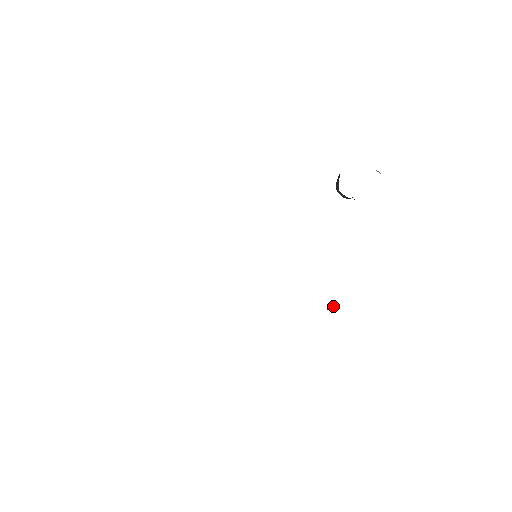
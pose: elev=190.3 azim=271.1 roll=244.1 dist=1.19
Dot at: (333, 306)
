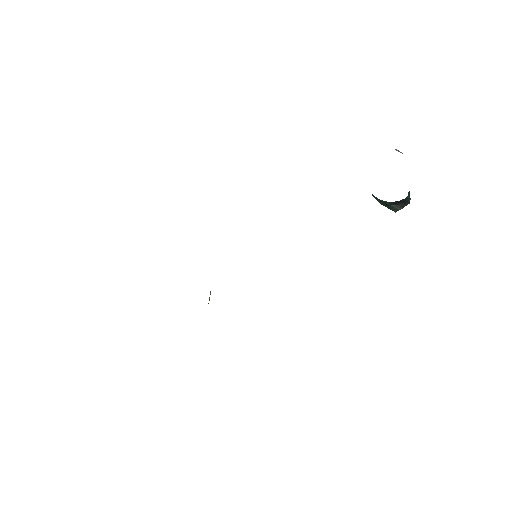
Dot at: occluded
